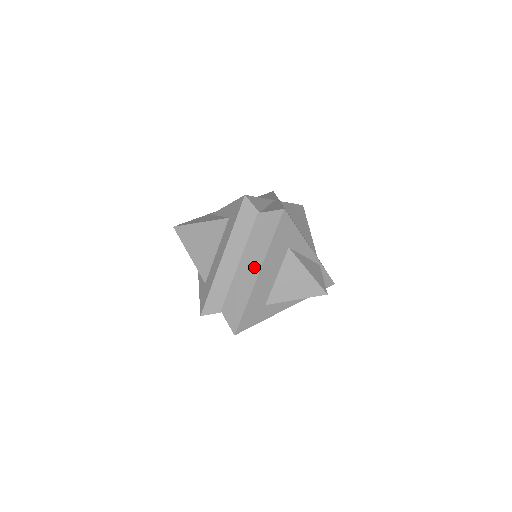
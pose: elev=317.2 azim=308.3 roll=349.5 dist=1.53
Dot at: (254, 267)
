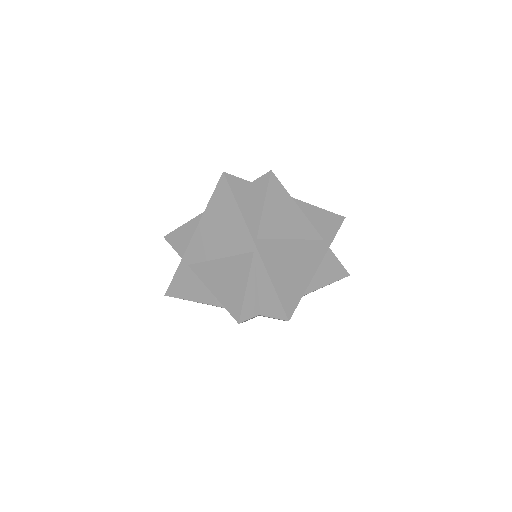
Dot at: occluded
